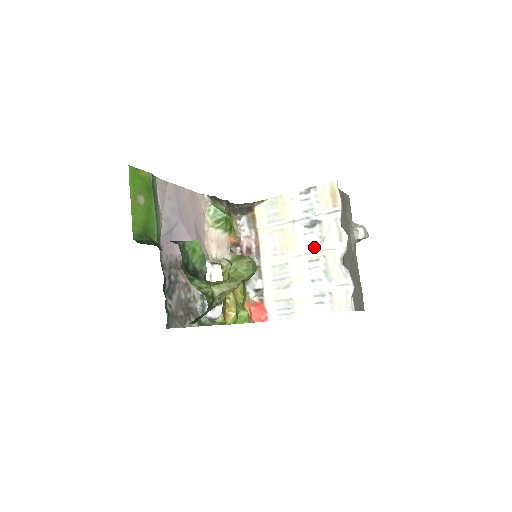
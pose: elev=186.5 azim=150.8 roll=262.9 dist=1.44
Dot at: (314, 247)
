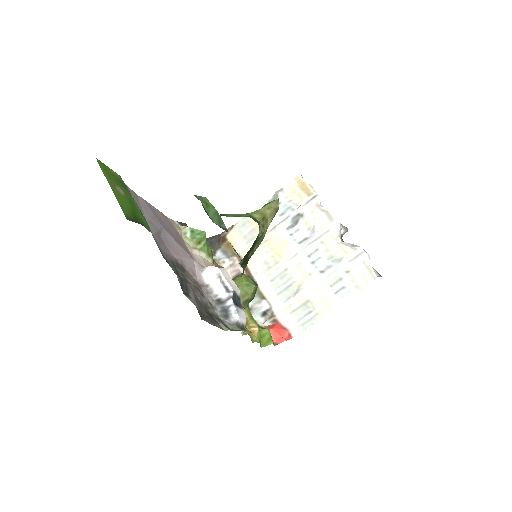
Dot at: (307, 240)
